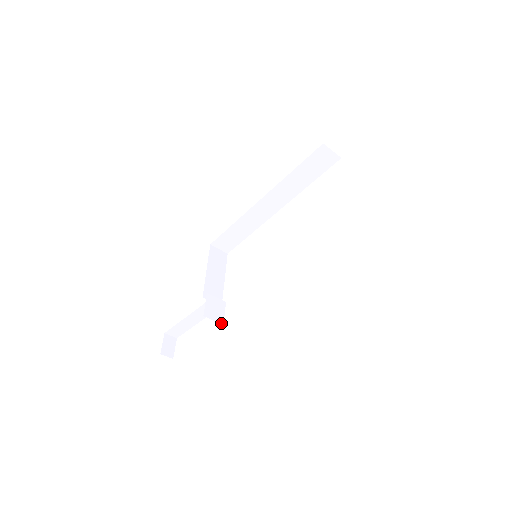
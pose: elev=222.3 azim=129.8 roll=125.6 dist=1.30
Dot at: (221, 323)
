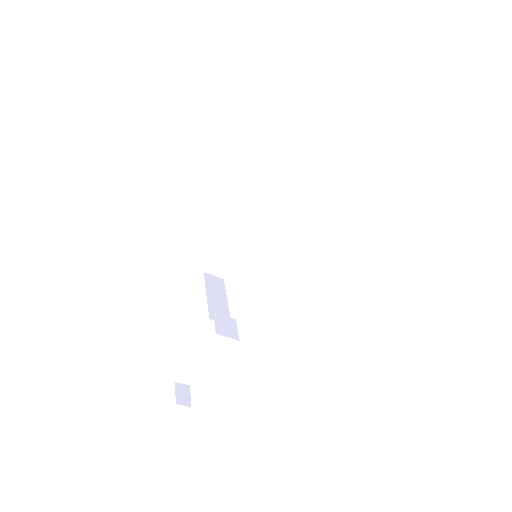
Dot at: (236, 339)
